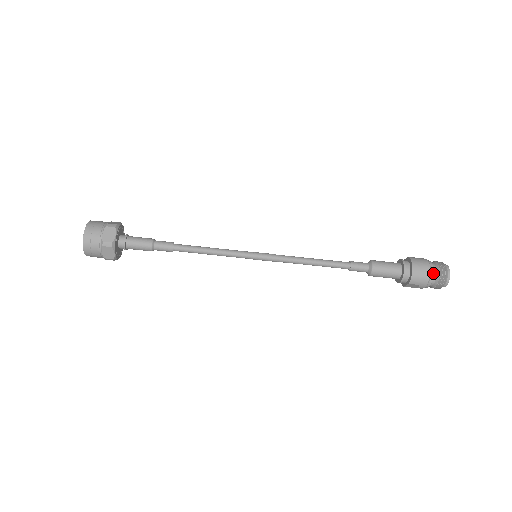
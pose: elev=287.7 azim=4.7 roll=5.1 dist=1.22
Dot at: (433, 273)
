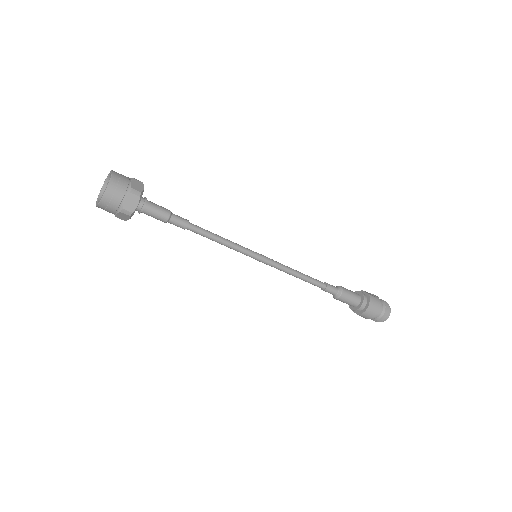
Dot at: (379, 314)
